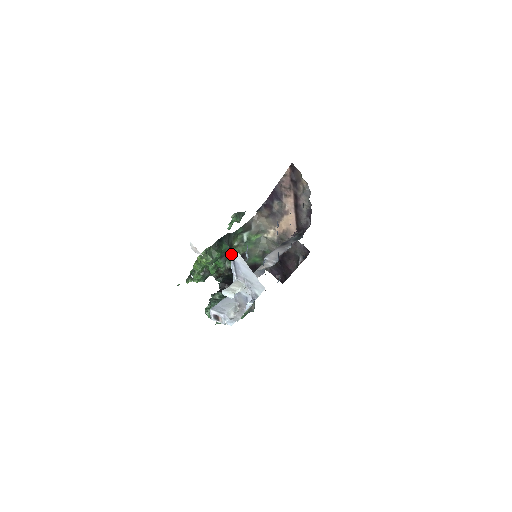
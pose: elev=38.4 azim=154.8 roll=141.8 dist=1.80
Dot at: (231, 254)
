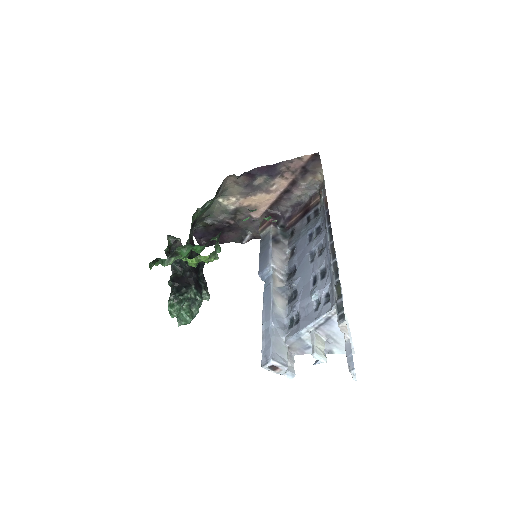
Dot at: (332, 311)
